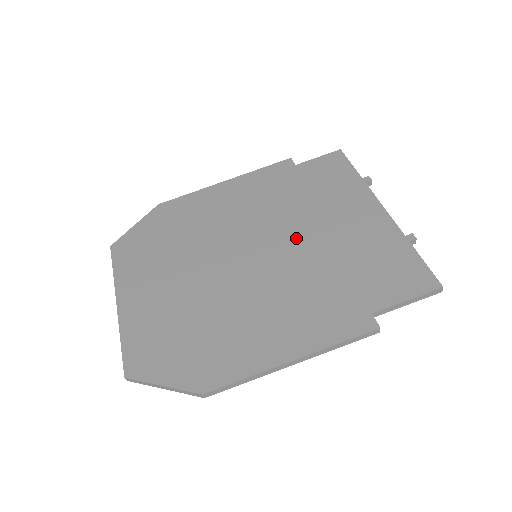
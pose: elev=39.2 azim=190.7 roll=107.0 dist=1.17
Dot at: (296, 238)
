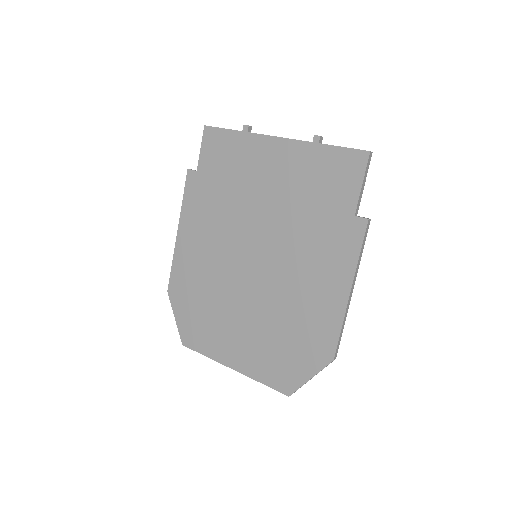
Dot at: (261, 220)
